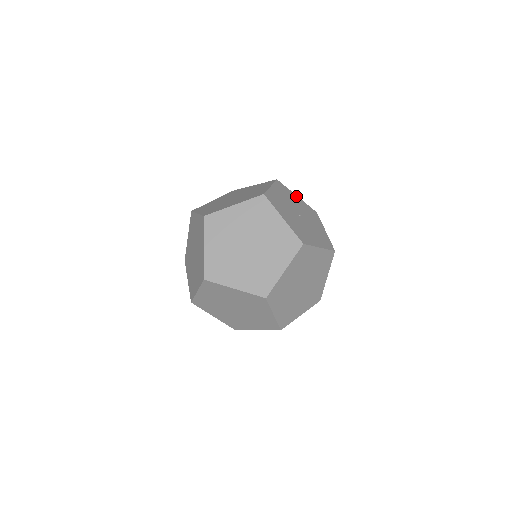
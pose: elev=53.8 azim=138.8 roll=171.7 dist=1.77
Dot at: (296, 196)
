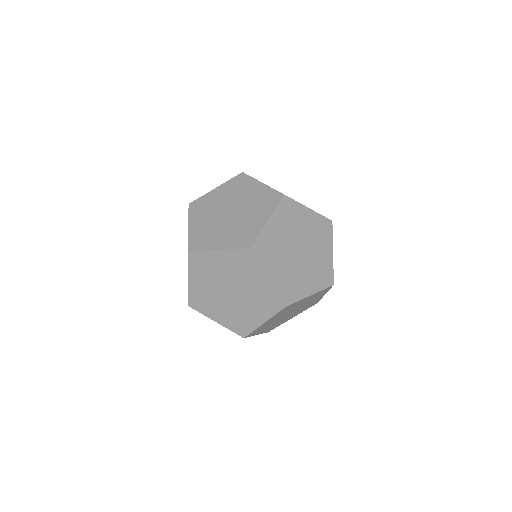
Dot at: occluded
